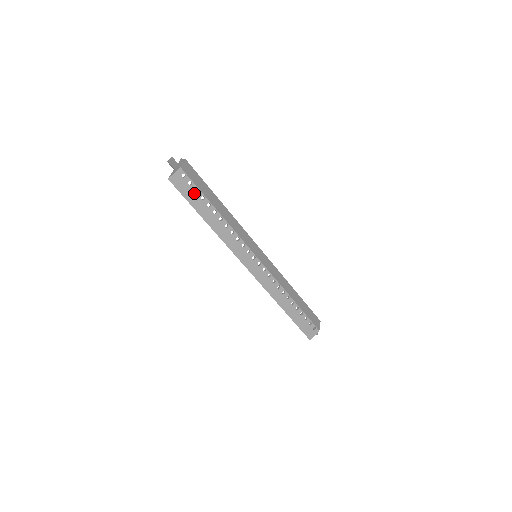
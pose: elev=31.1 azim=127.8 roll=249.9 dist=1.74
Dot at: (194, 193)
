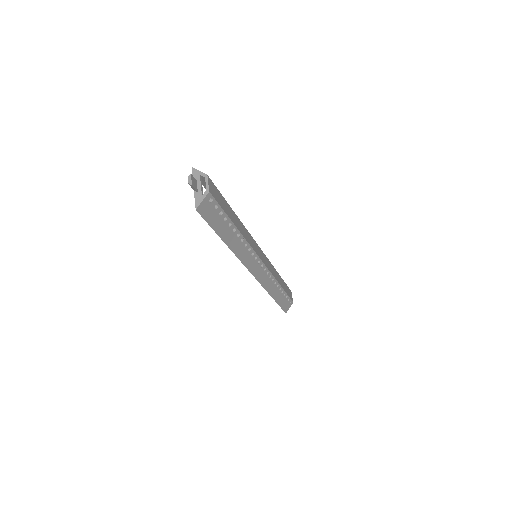
Dot at: (218, 216)
